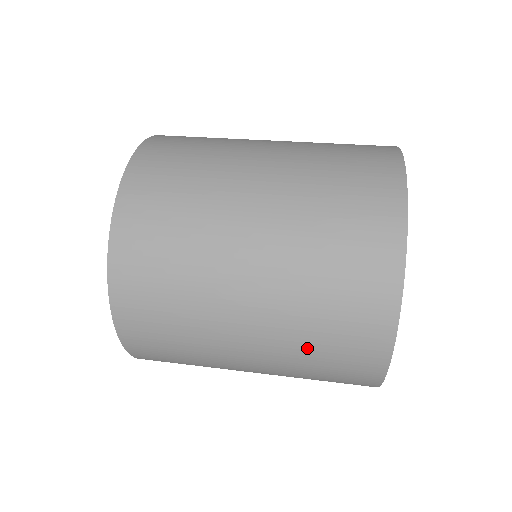
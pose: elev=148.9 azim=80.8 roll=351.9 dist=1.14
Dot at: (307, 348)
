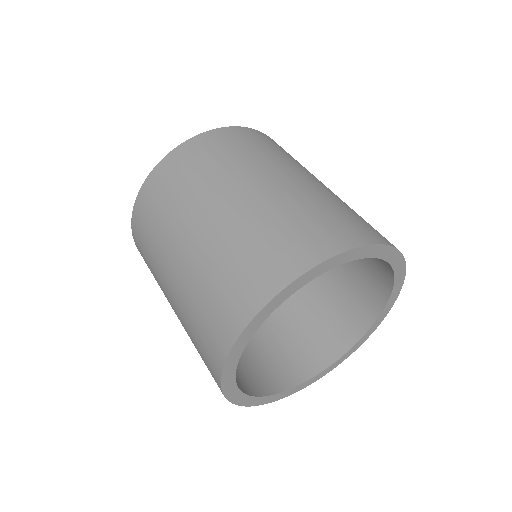
Dot at: (191, 336)
